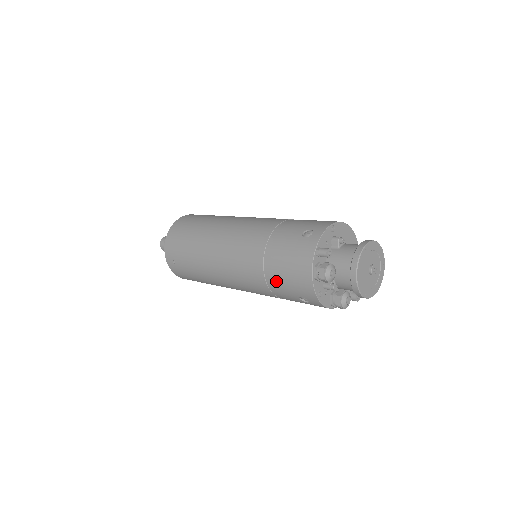
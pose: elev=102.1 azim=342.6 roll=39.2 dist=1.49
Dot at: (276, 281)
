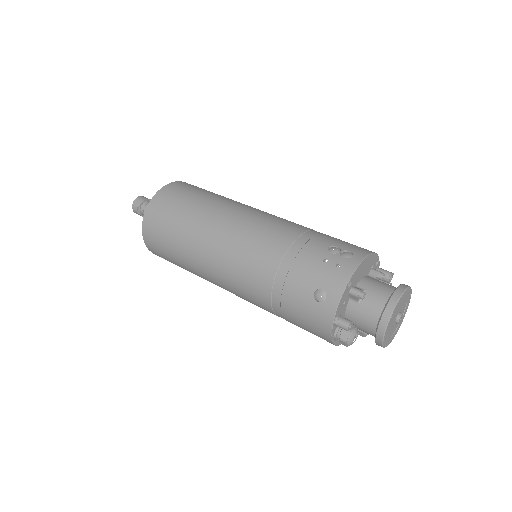
Dot at: occluded
